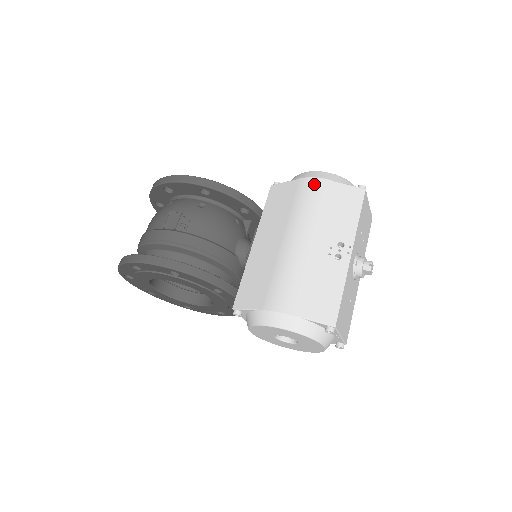
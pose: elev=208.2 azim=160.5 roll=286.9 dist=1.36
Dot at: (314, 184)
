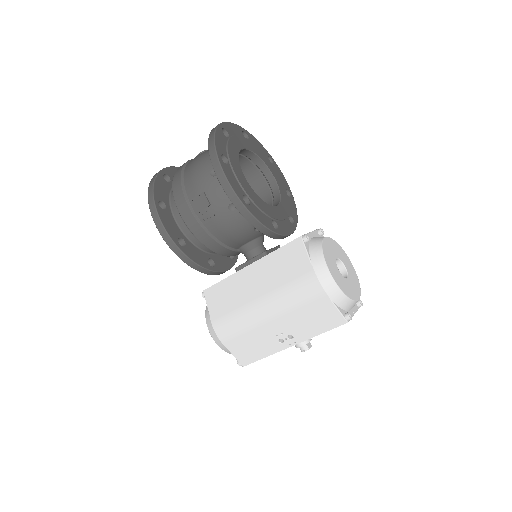
Dot at: (315, 289)
